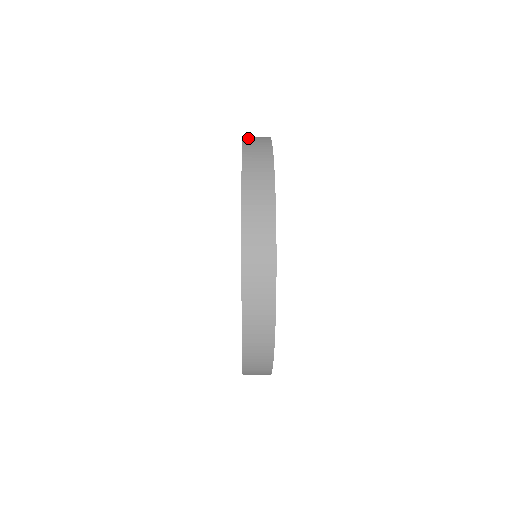
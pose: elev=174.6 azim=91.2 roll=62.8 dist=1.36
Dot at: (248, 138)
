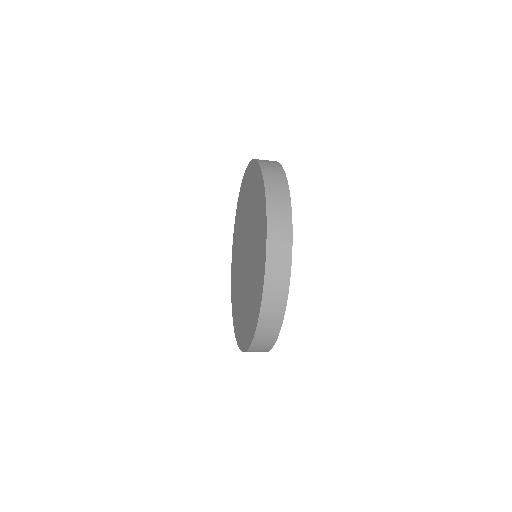
Dot at: occluded
